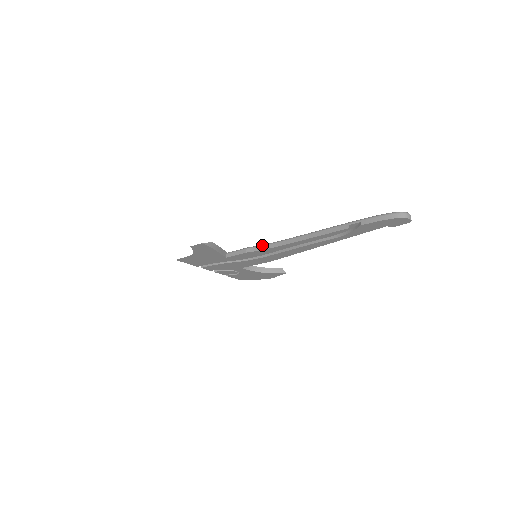
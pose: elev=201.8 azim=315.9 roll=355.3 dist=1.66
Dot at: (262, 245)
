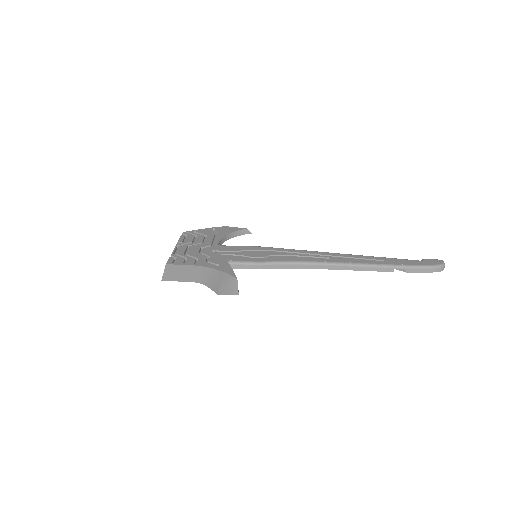
Dot at: (283, 264)
